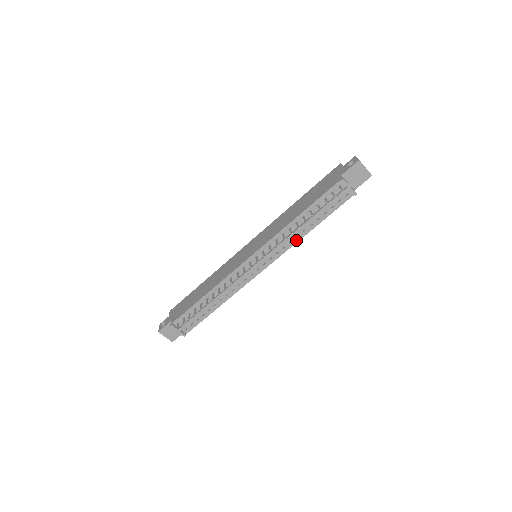
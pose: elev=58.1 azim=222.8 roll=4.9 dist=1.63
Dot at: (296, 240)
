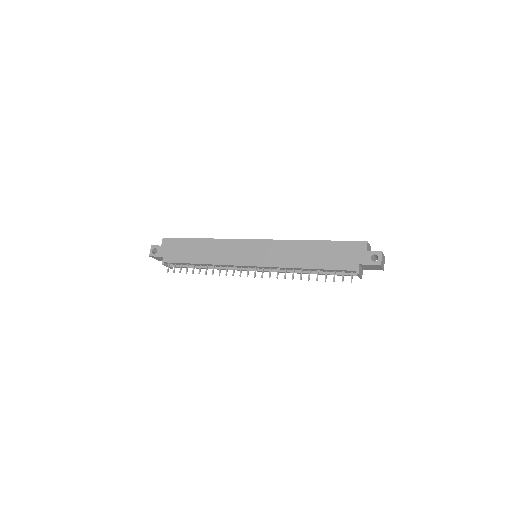
Dot at: occluded
